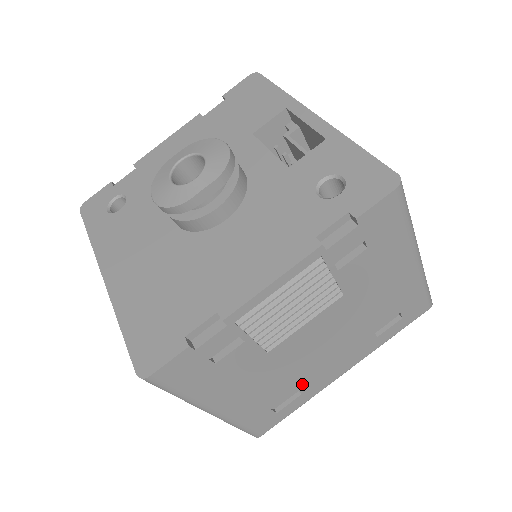
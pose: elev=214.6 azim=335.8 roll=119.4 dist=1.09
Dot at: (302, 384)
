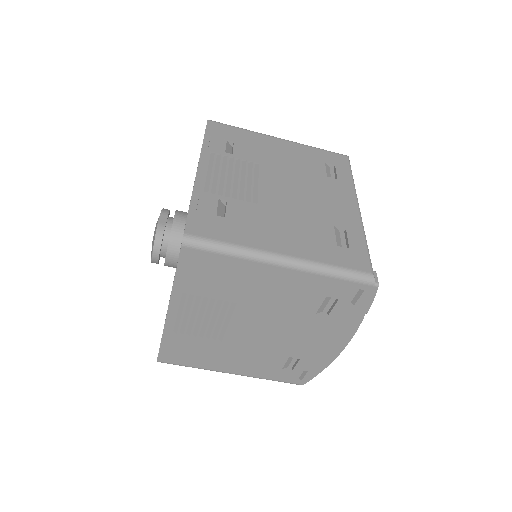
Dot at: (331, 221)
